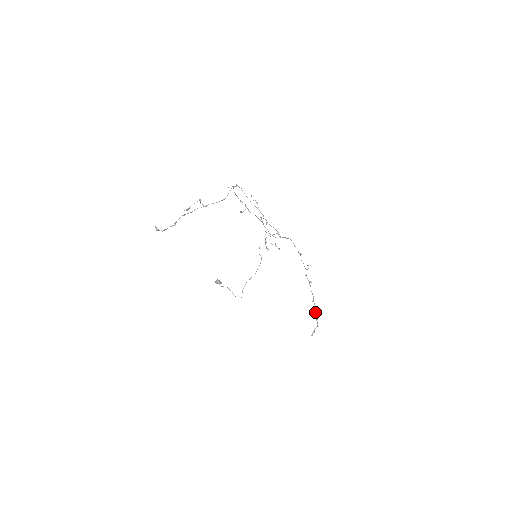
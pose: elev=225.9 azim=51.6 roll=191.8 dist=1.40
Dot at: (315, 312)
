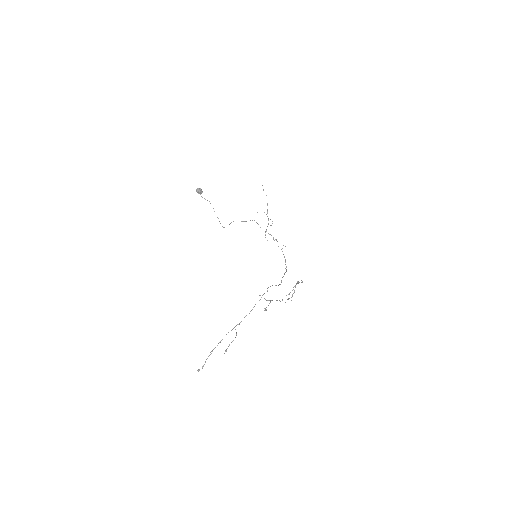
Dot at: (294, 292)
